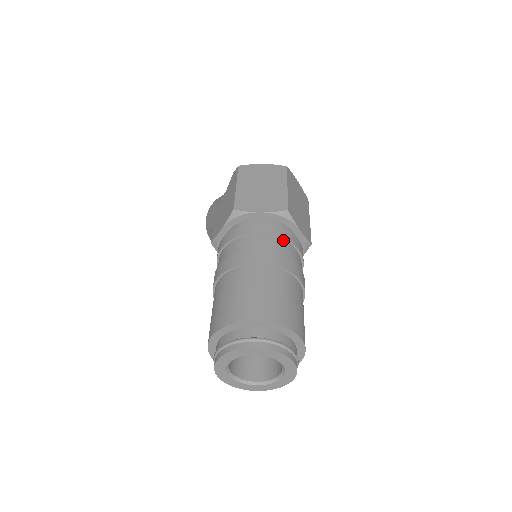
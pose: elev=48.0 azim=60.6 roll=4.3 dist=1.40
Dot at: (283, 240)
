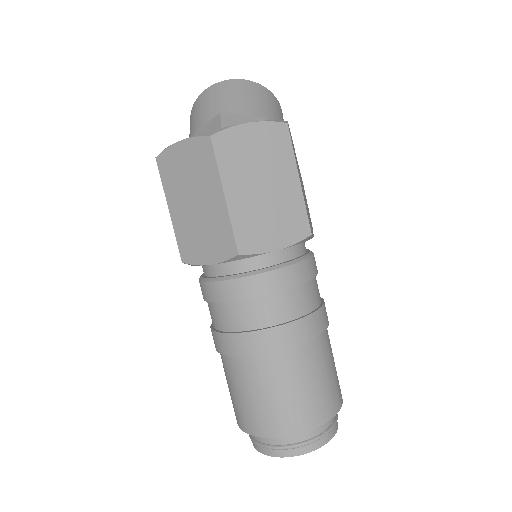
Dot at: (254, 297)
